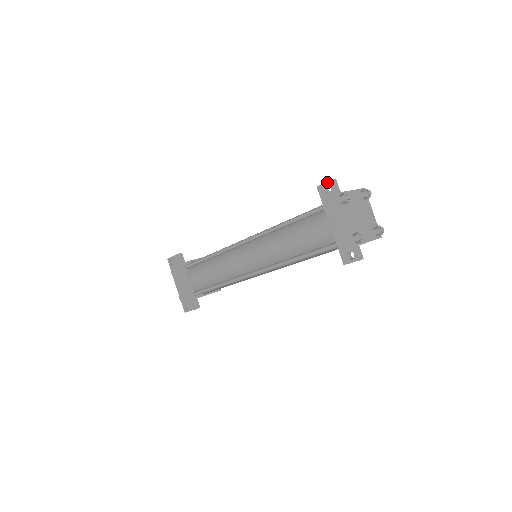
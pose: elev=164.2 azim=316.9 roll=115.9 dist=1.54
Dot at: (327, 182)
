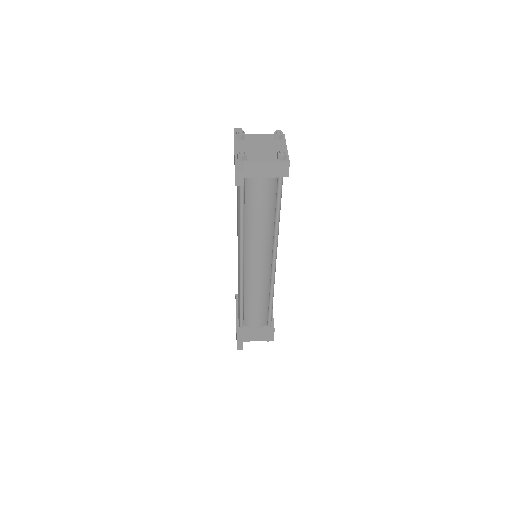
Dot at: occluded
